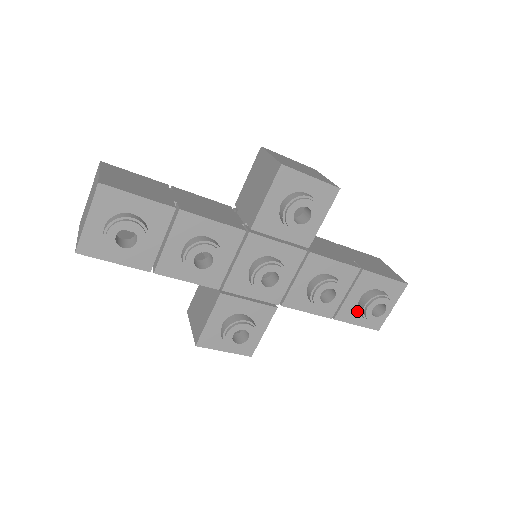
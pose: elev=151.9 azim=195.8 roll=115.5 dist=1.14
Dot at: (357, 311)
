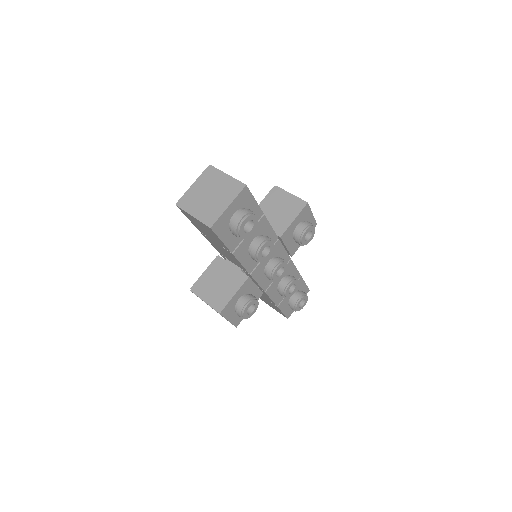
Dot at: (287, 303)
